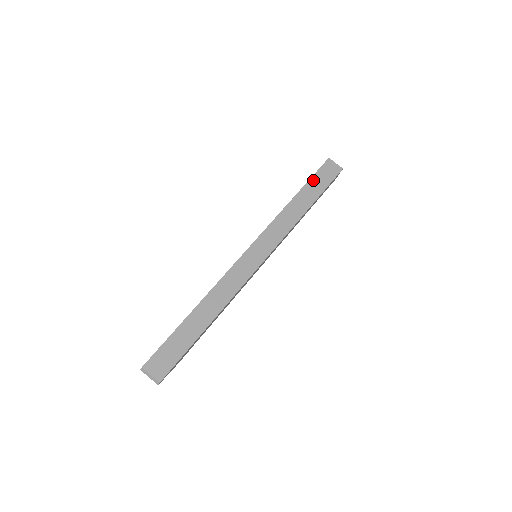
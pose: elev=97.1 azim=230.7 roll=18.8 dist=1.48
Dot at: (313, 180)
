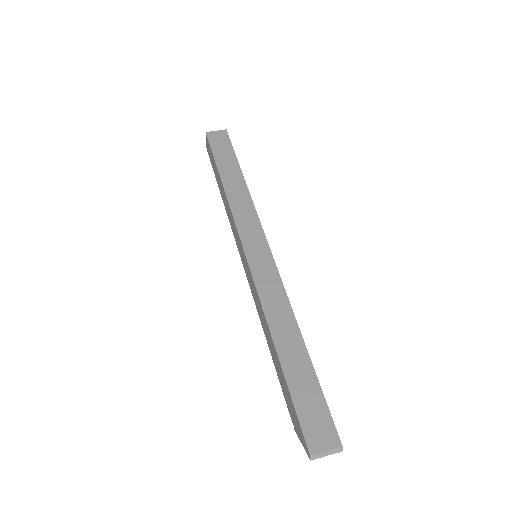
Dot at: (218, 157)
